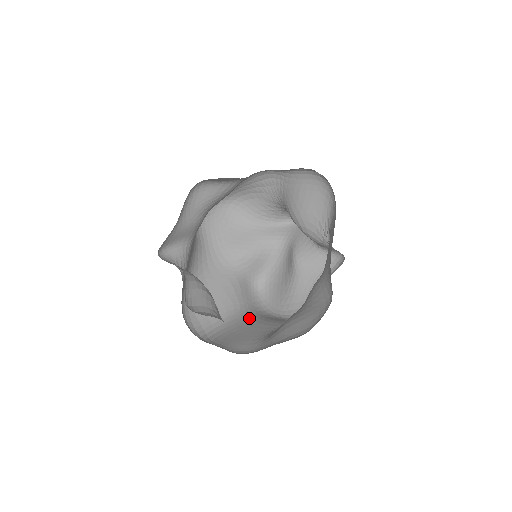
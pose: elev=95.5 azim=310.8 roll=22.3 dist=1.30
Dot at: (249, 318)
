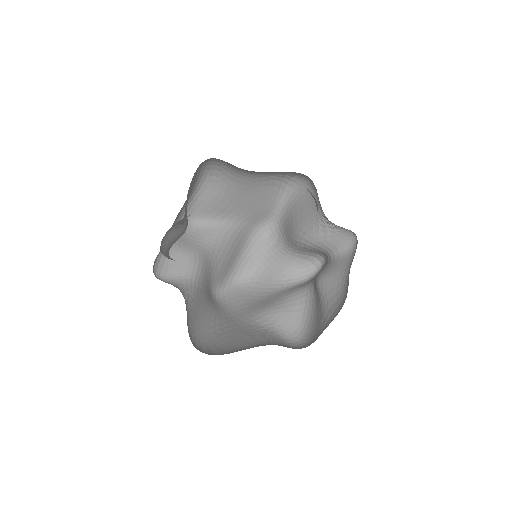
Dot at: occluded
